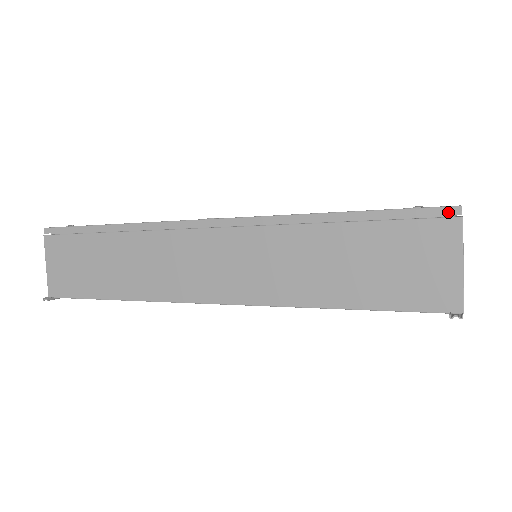
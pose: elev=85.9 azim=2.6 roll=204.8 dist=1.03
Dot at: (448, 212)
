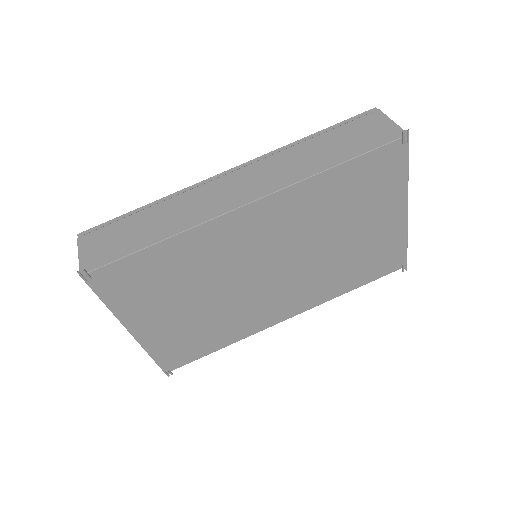
Dot at: (371, 111)
